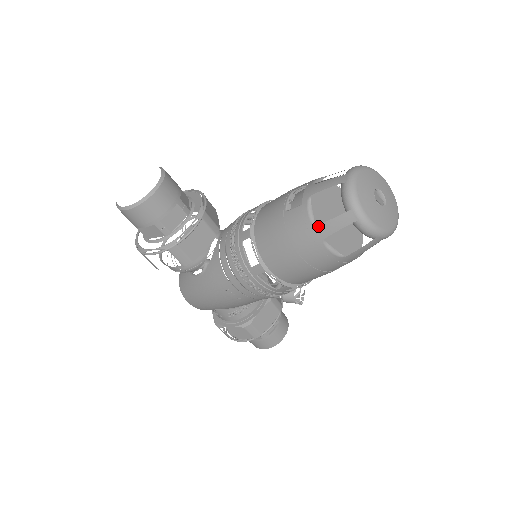
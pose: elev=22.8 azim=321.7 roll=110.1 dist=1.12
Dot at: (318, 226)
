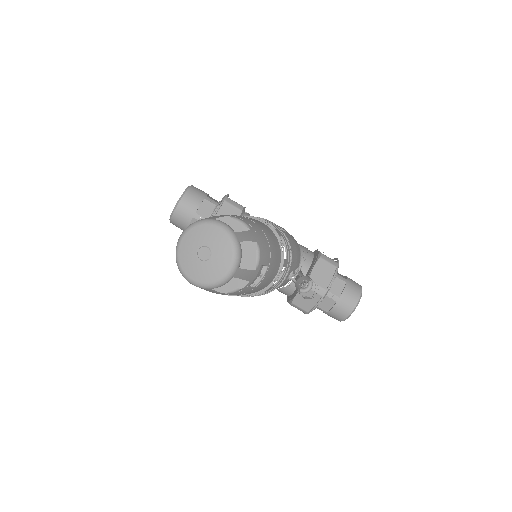
Dot at: occluded
